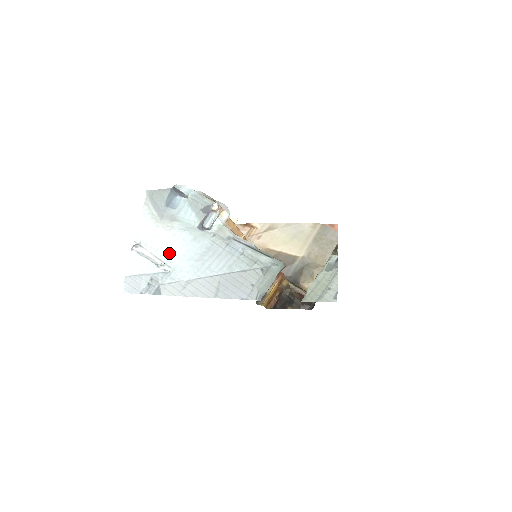
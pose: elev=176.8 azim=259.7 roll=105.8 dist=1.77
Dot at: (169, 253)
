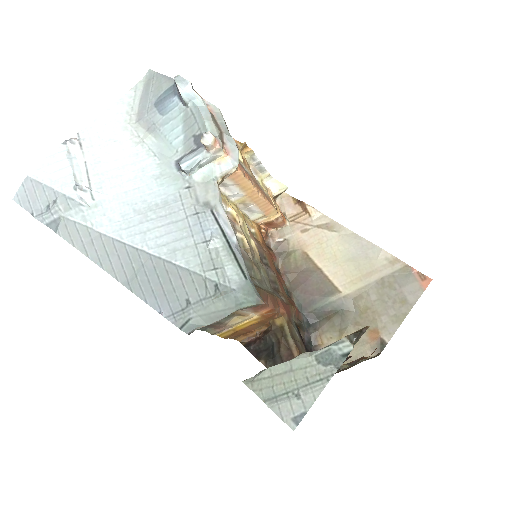
Dot at: (109, 177)
